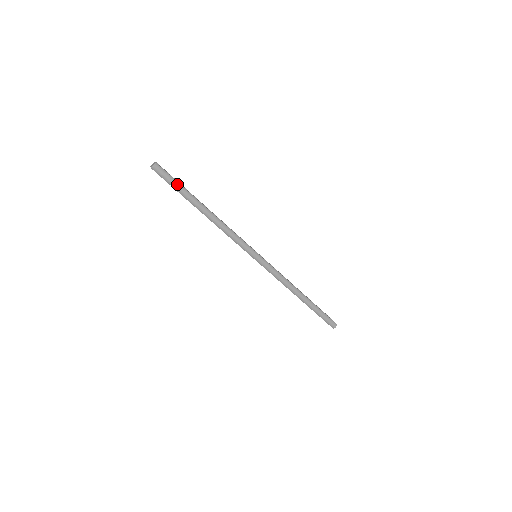
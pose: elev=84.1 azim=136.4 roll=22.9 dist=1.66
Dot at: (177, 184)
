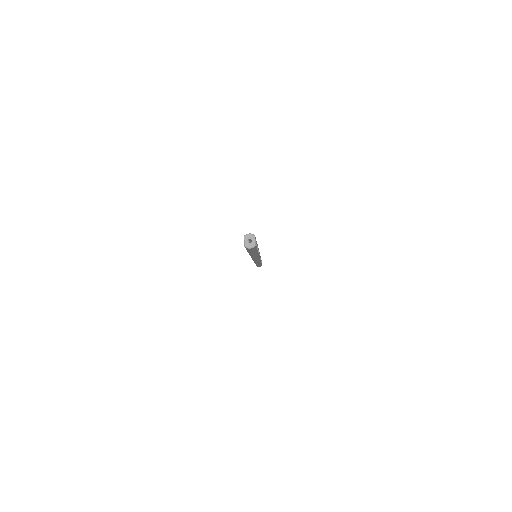
Dot at: (254, 251)
